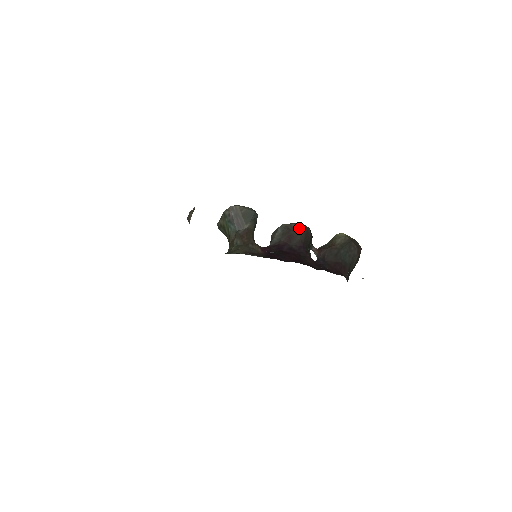
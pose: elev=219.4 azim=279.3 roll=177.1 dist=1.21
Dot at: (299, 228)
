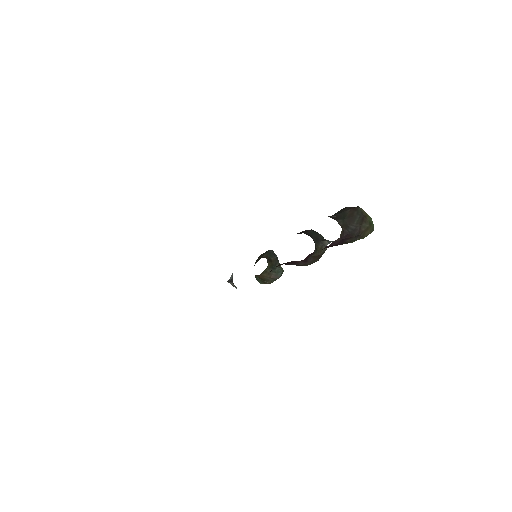
Dot at: occluded
